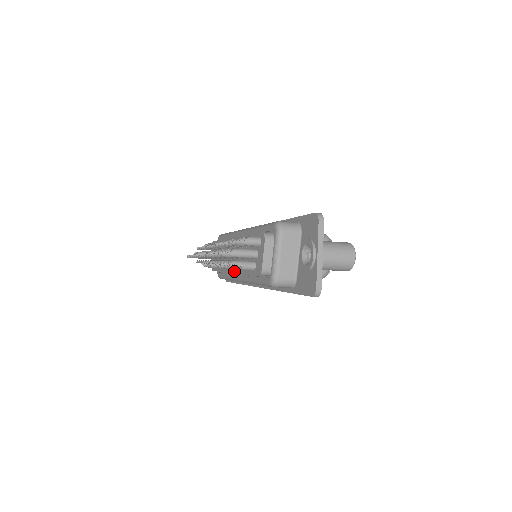
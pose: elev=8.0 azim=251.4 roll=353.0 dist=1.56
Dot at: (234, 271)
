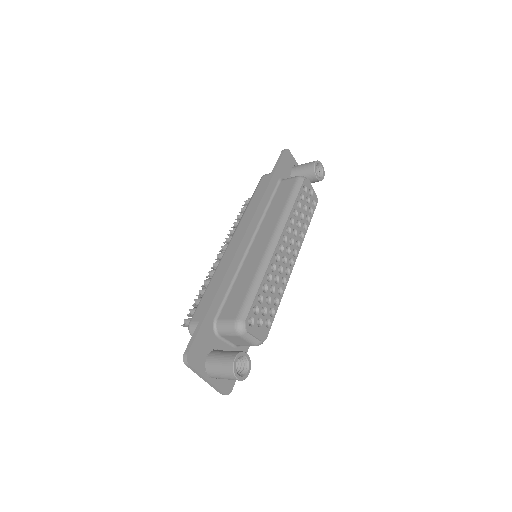
Dot at: occluded
